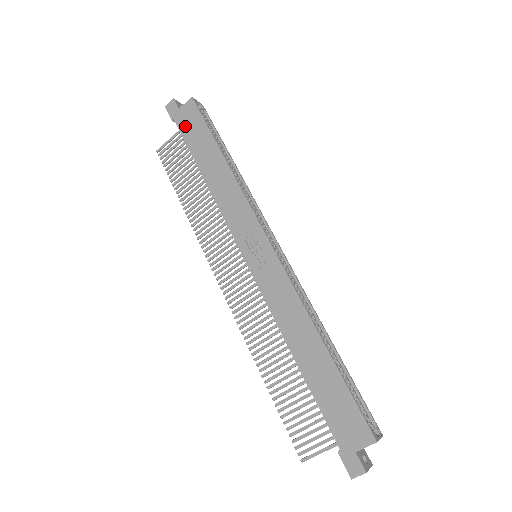
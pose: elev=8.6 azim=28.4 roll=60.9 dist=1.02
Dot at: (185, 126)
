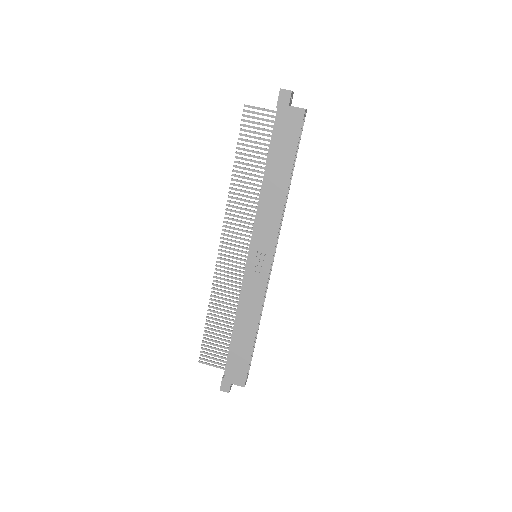
Dot at: (282, 126)
